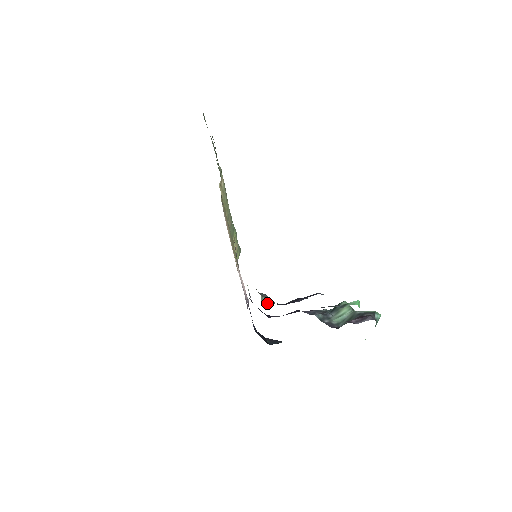
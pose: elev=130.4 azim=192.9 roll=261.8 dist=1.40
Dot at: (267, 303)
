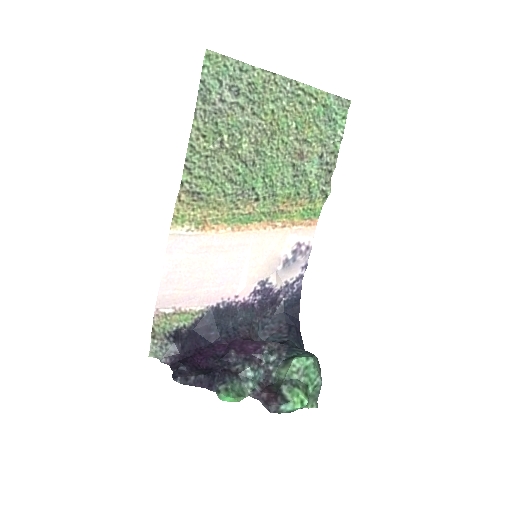
Dot at: (158, 358)
